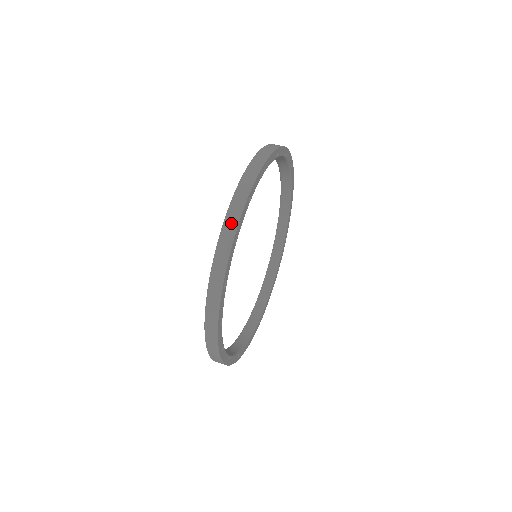
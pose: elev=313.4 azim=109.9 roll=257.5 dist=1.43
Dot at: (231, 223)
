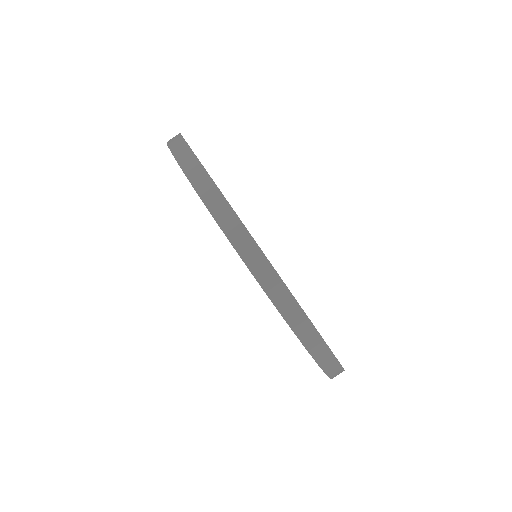
Dot at: (260, 266)
